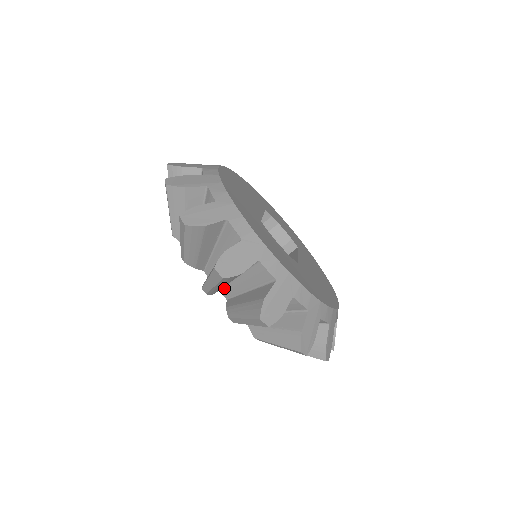
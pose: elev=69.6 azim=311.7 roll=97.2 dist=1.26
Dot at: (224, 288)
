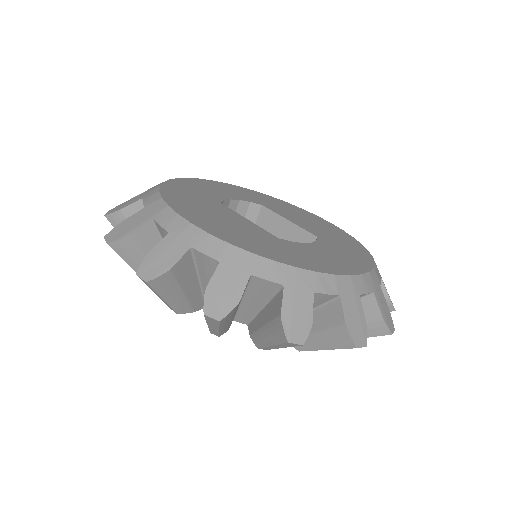
Dot at: occluded
